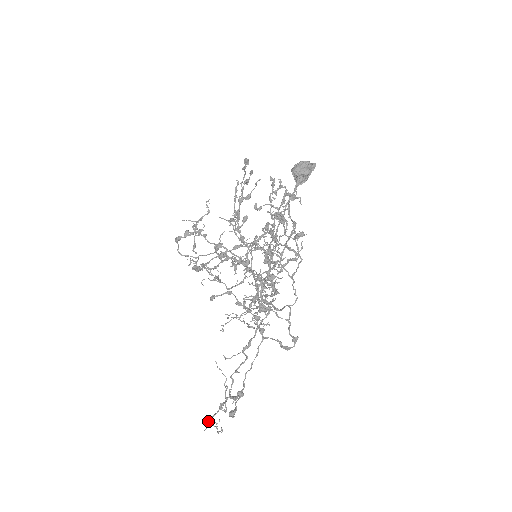
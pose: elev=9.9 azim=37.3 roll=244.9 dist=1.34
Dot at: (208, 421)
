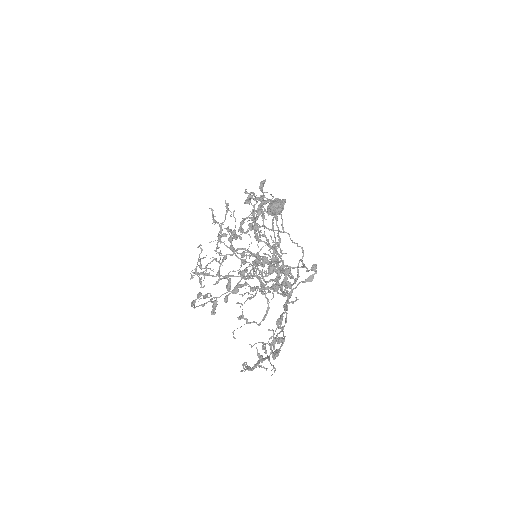
Dot at: (246, 368)
